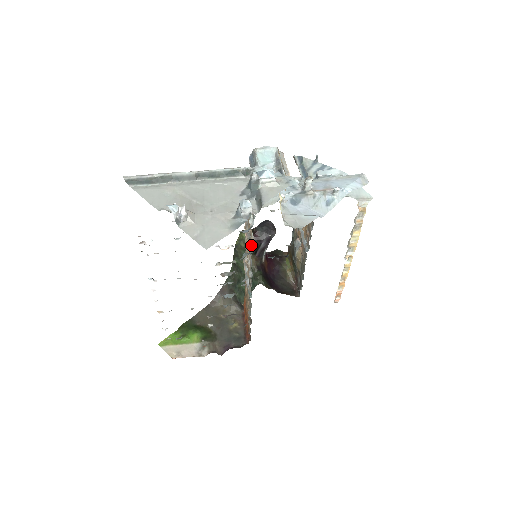
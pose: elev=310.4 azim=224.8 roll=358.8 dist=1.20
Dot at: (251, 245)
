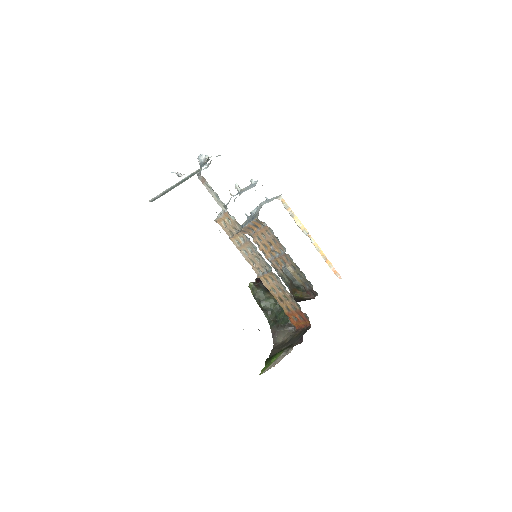
Dot at: (240, 230)
